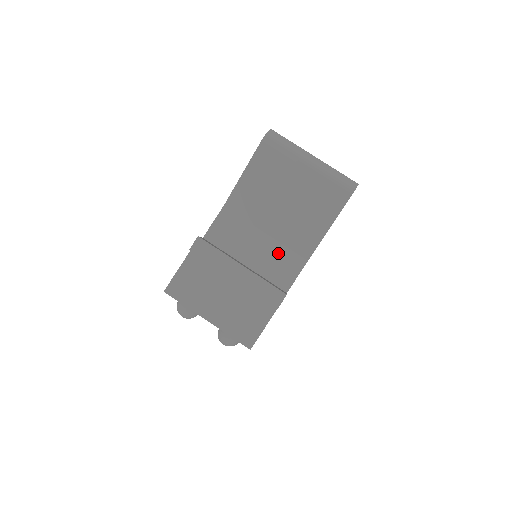
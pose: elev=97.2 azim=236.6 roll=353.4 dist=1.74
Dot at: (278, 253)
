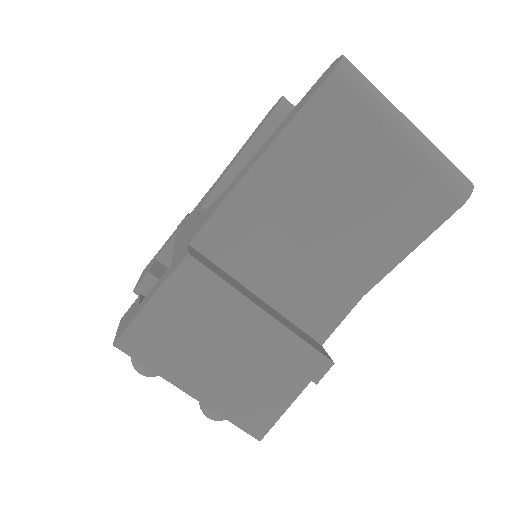
Dot at: (317, 281)
